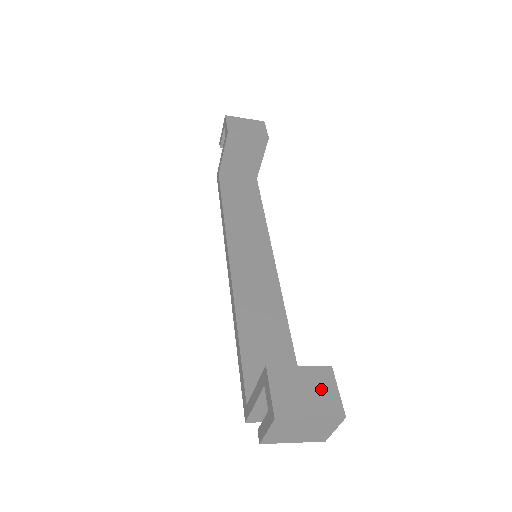
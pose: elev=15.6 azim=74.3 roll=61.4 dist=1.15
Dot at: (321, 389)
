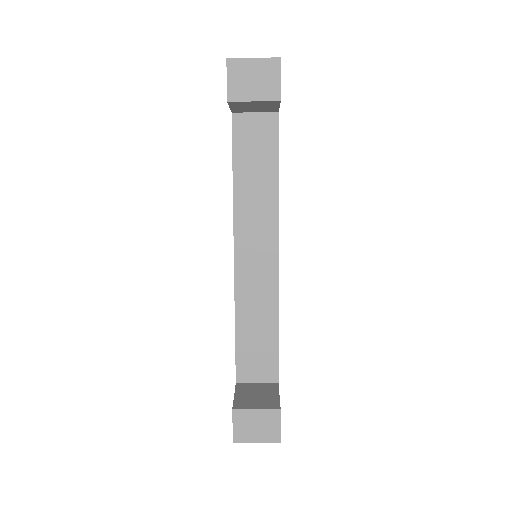
Dot at: (268, 425)
